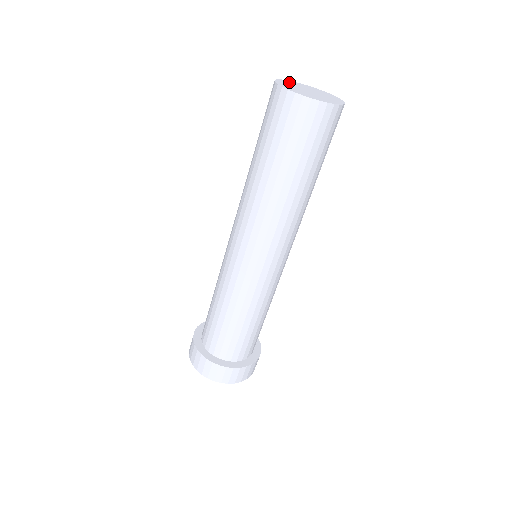
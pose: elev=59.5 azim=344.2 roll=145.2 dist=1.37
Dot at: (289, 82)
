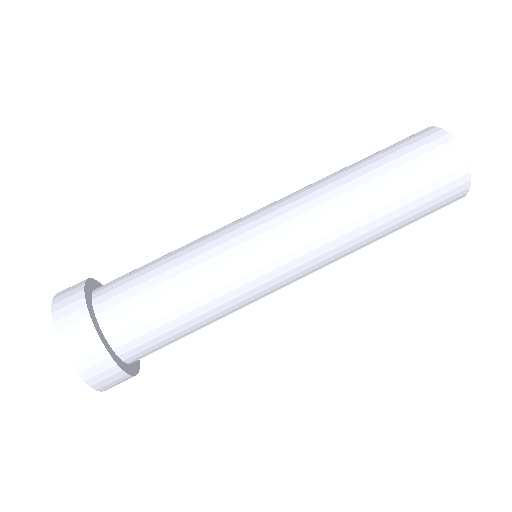
Dot at: occluded
